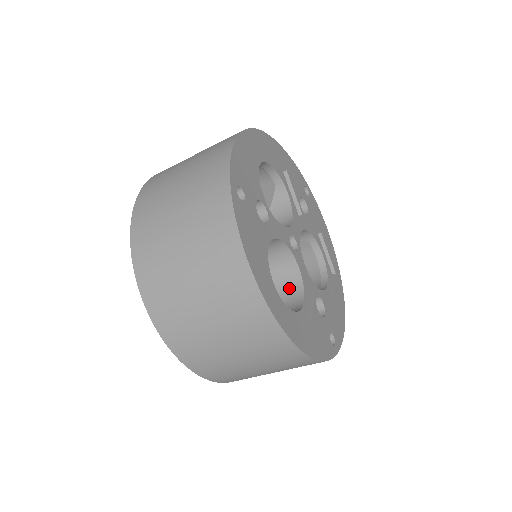
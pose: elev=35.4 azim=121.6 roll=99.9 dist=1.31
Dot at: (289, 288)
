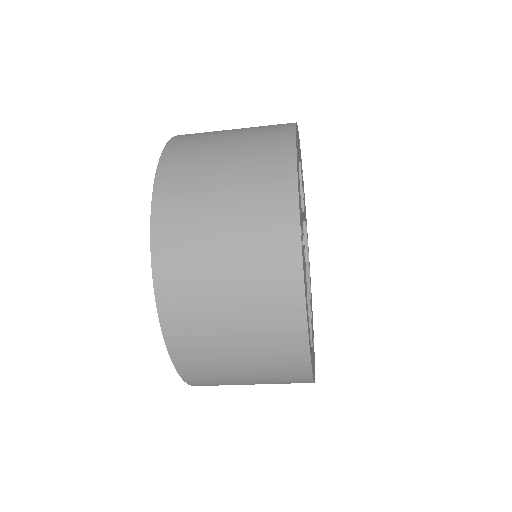
Dot at: occluded
